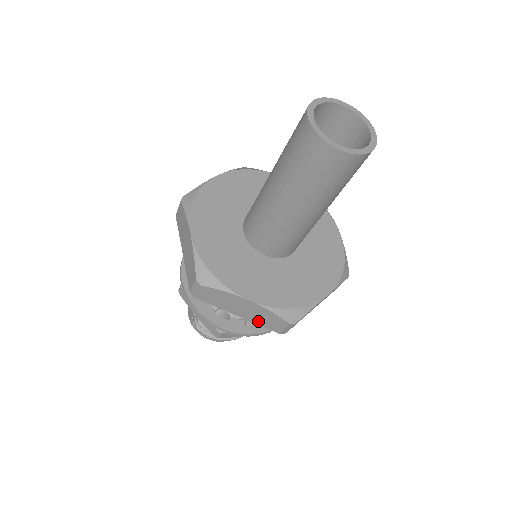
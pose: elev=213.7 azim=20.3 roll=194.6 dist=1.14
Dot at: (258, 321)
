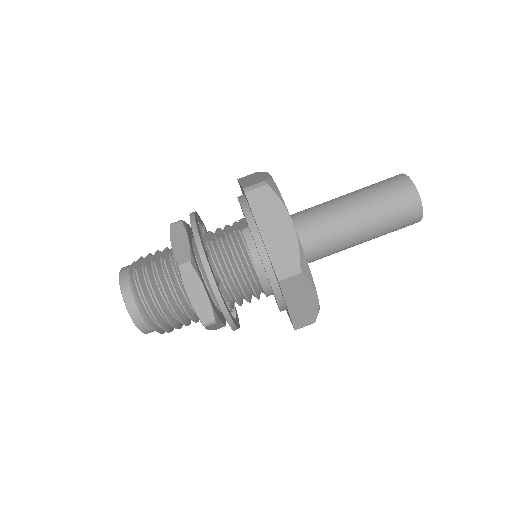
Dot at: (273, 249)
